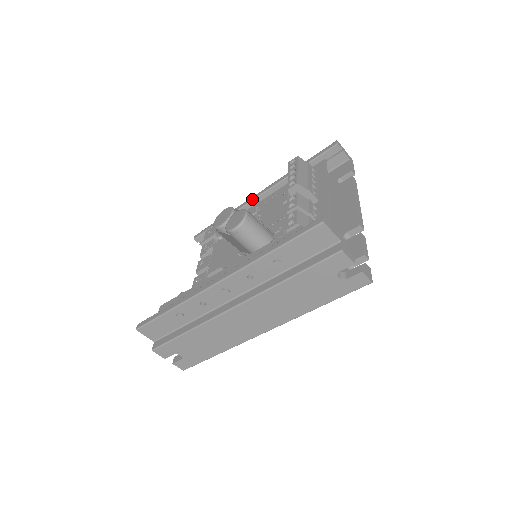
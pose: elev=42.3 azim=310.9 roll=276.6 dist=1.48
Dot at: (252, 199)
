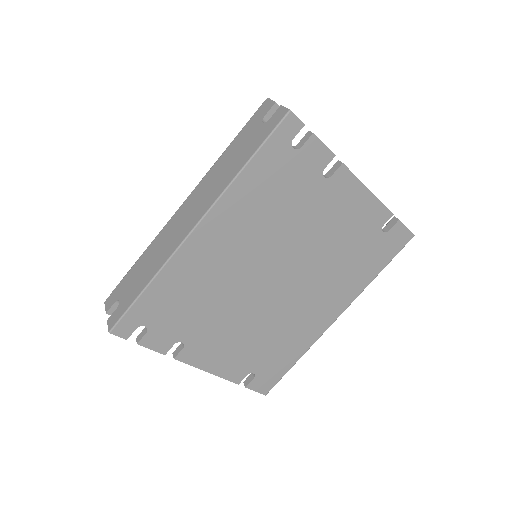
Dot at: occluded
